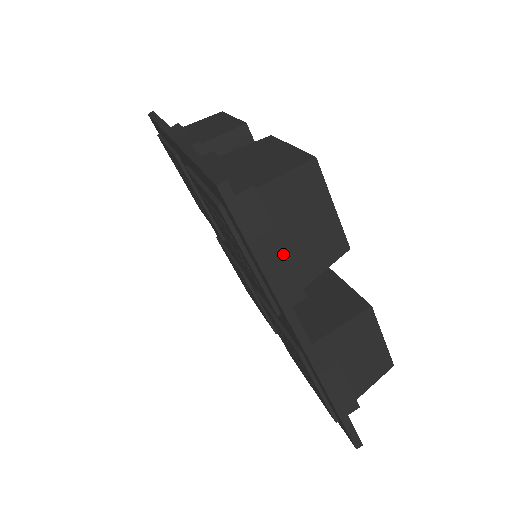
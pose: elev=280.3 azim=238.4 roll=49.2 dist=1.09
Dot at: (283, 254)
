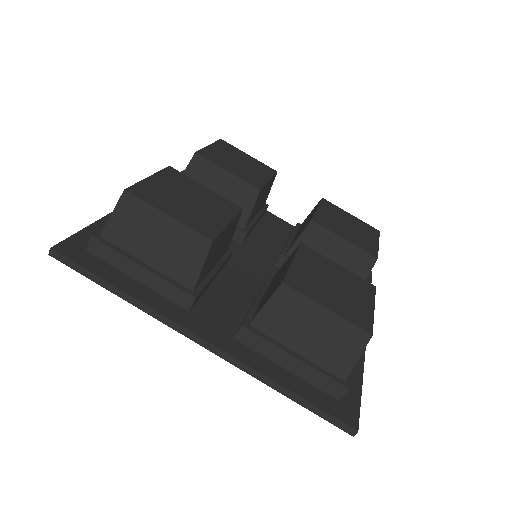
Dot at: (148, 272)
